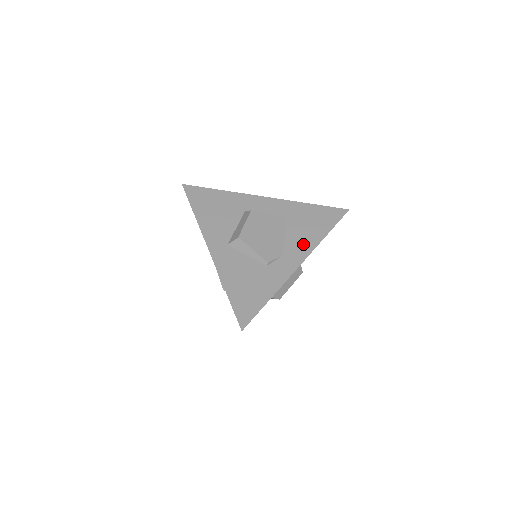
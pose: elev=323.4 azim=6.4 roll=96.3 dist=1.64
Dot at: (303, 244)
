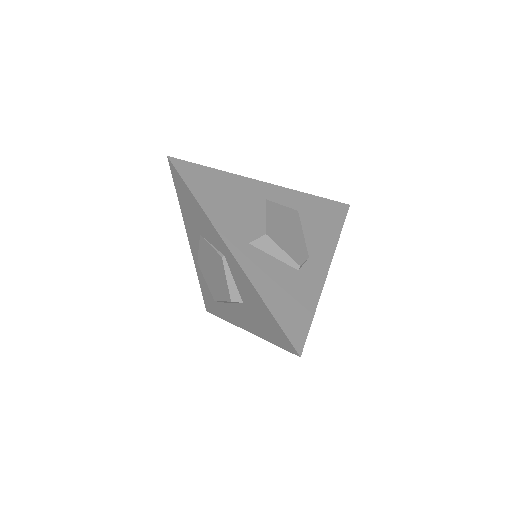
Dot at: (324, 243)
